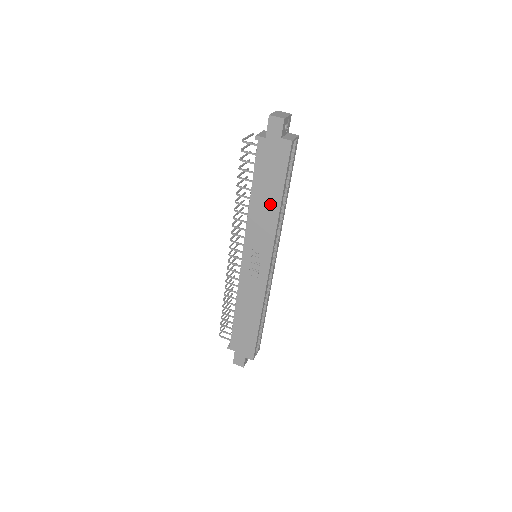
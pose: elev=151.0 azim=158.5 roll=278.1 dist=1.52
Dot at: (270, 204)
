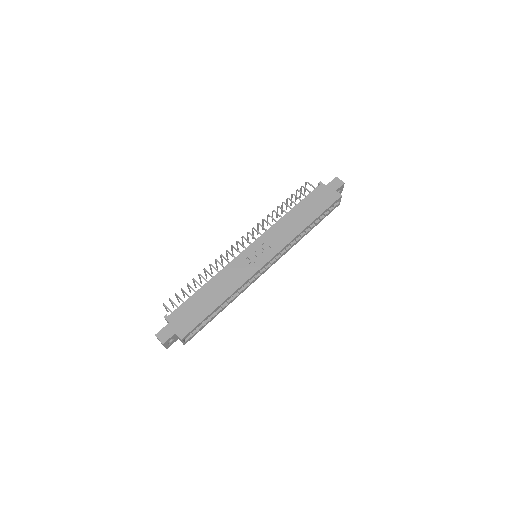
Dot at: (301, 221)
